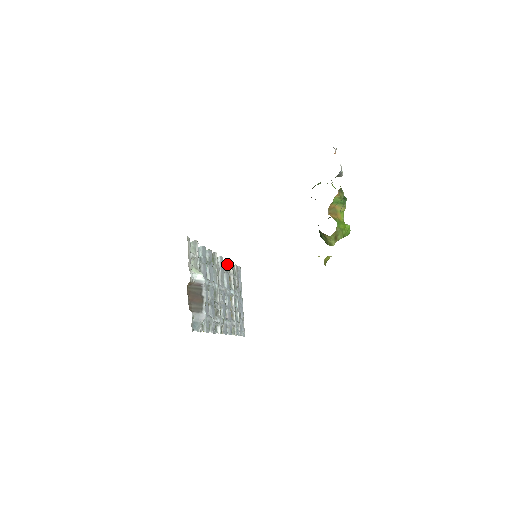
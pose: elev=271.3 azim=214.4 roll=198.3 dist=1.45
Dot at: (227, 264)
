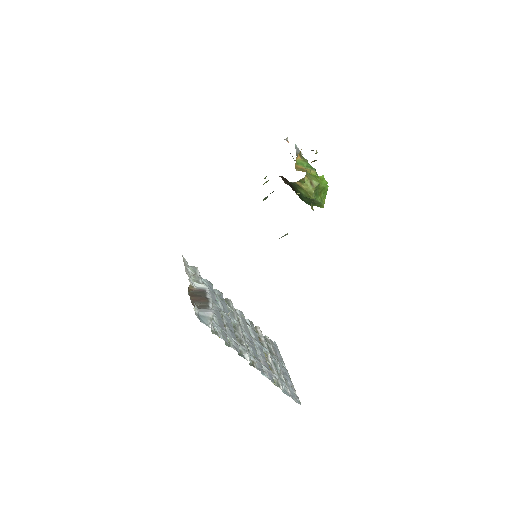
Dot at: (252, 324)
